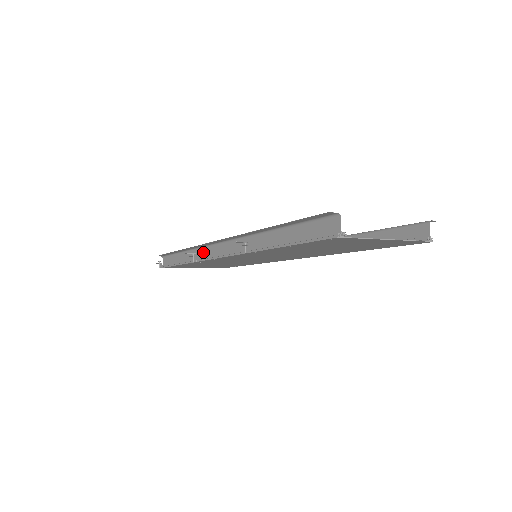
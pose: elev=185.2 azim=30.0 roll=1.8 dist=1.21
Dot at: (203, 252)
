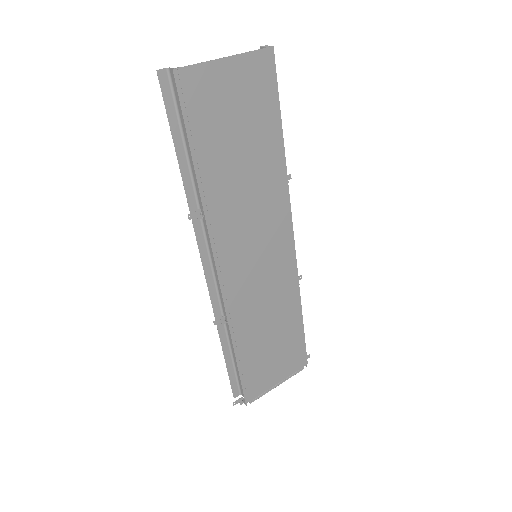
Dot at: (223, 303)
